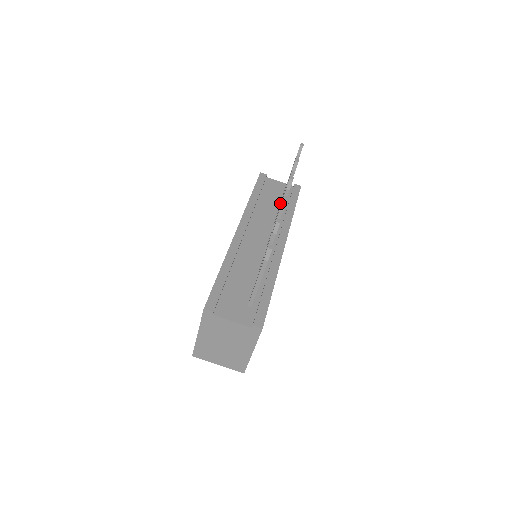
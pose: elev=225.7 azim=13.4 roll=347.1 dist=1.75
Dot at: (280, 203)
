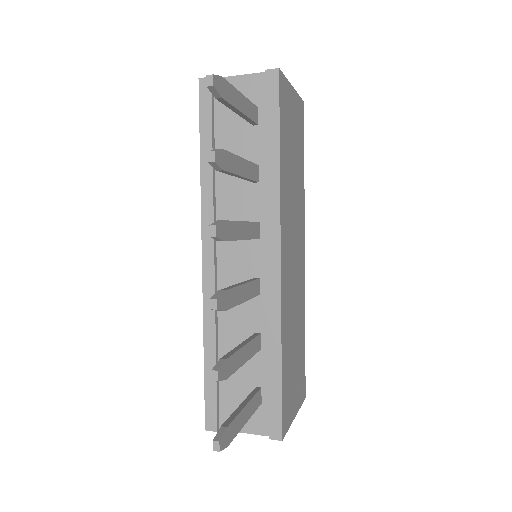
Dot at: occluded
